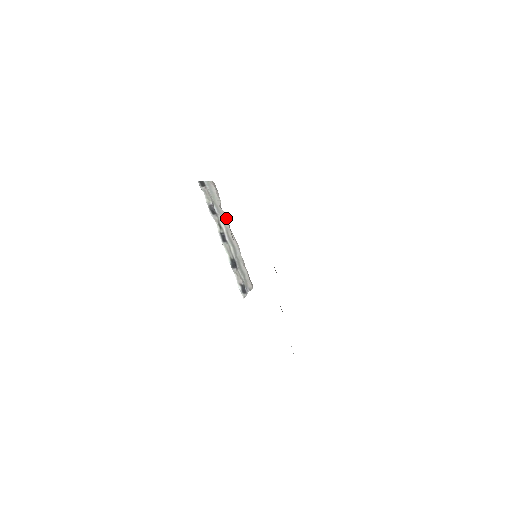
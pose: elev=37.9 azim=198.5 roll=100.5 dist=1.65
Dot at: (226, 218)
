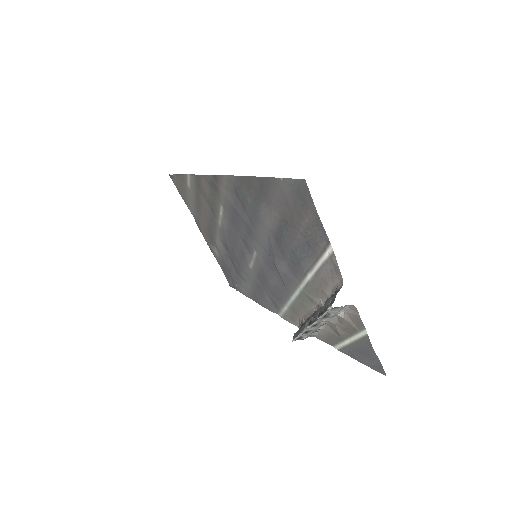
Dot at: (335, 317)
